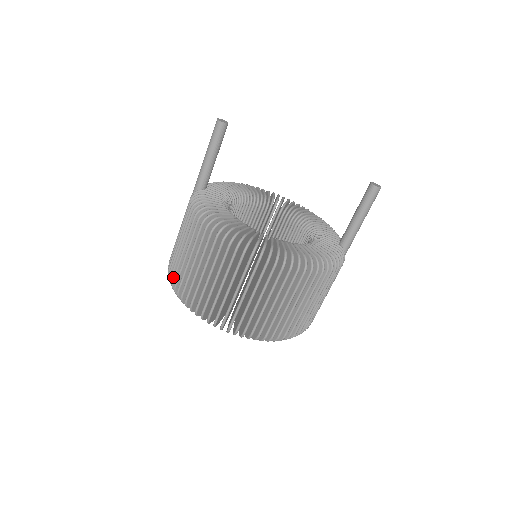
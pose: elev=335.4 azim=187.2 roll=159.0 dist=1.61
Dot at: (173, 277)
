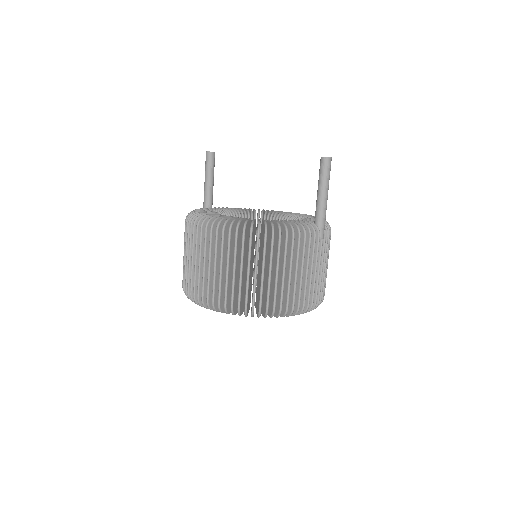
Dot at: occluded
